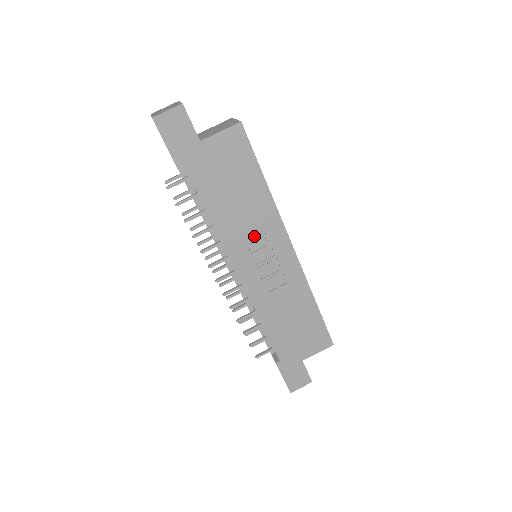
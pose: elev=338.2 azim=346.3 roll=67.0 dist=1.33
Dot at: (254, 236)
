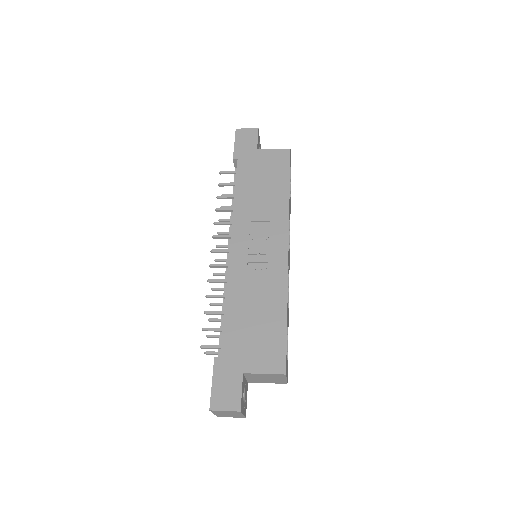
Dot at: (260, 224)
